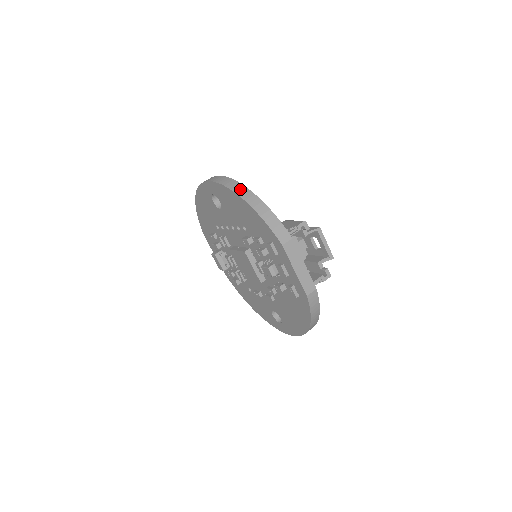
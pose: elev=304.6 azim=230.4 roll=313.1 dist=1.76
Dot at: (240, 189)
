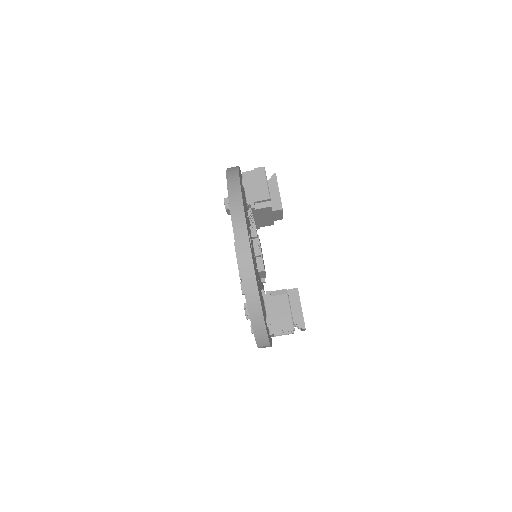
Dot at: (253, 298)
